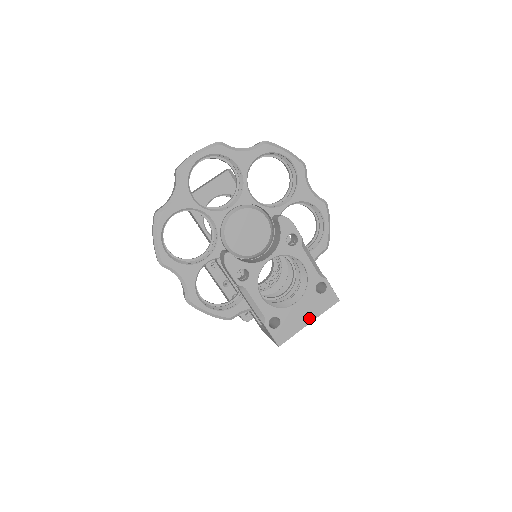
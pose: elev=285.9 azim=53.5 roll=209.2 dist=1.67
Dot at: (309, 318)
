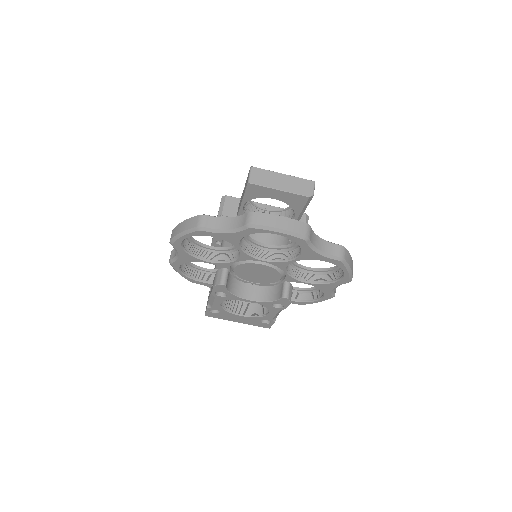
Dot at: (240, 321)
